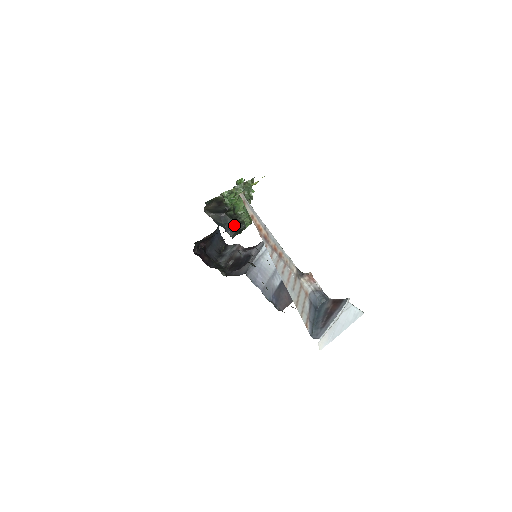
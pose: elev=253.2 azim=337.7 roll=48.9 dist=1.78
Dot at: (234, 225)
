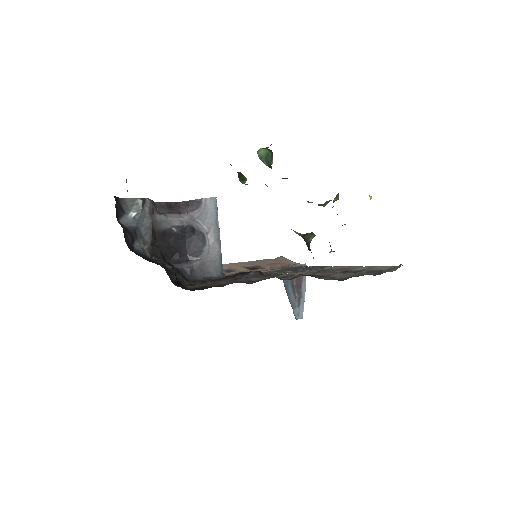
Dot at: occluded
